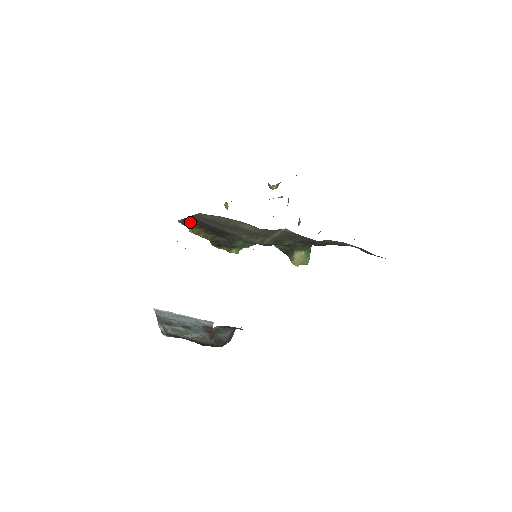
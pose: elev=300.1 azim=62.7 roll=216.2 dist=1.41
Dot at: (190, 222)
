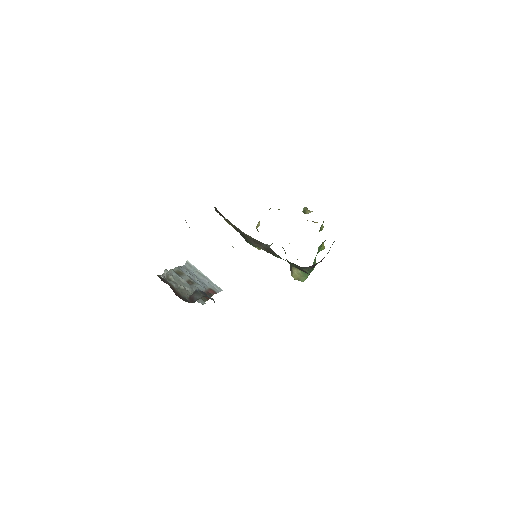
Dot at: (217, 211)
